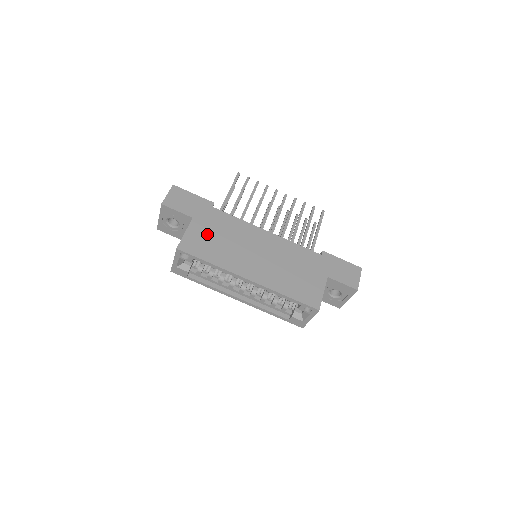
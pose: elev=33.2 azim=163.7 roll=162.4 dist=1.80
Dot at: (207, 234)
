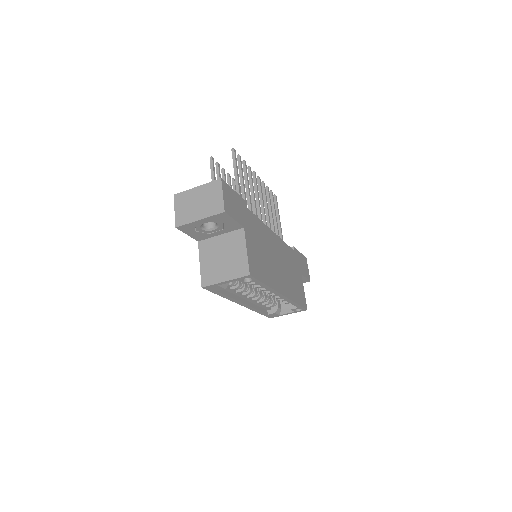
Dot at: (256, 248)
